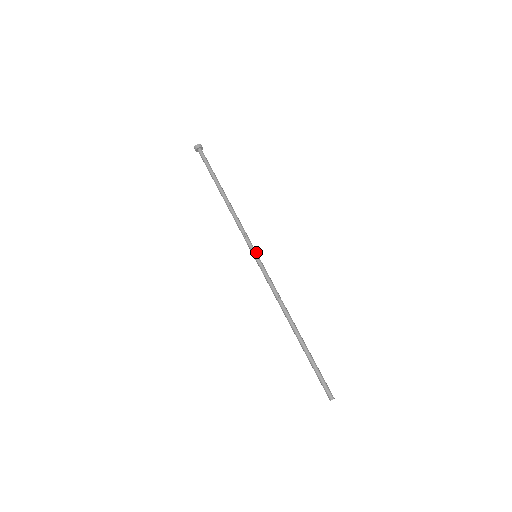
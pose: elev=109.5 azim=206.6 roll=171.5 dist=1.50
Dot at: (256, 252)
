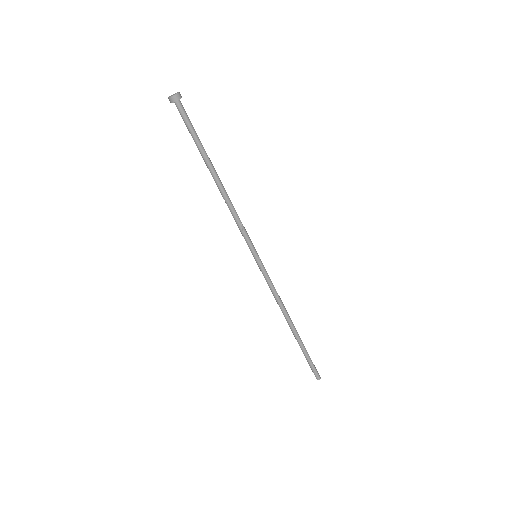
Dot at: (256, 253)
